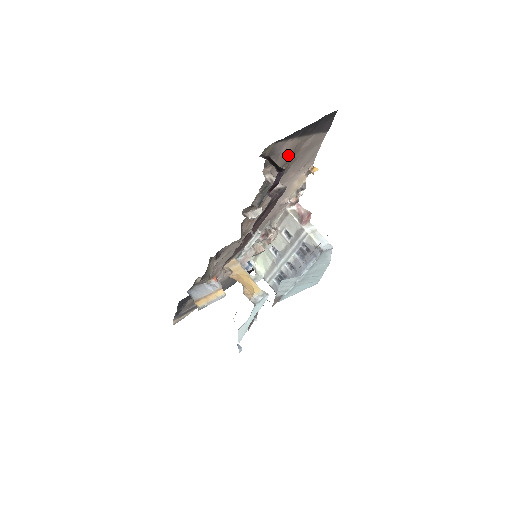
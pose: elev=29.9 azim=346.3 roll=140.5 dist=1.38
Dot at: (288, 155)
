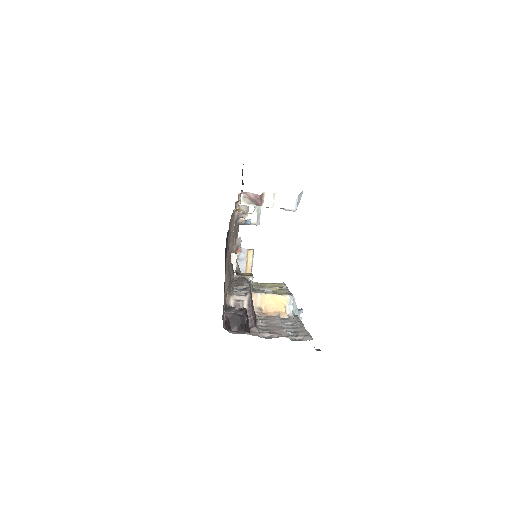
Dot at: (229, 283)
